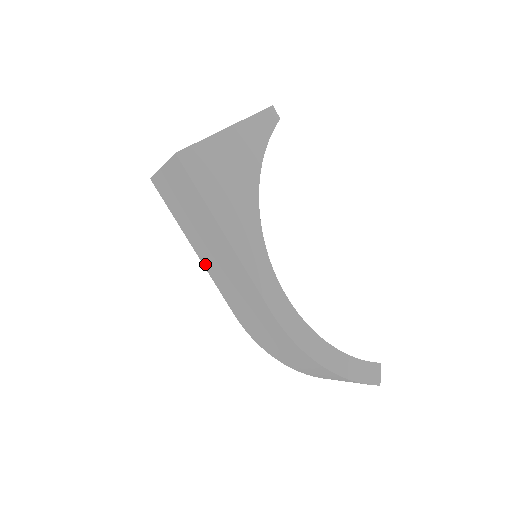
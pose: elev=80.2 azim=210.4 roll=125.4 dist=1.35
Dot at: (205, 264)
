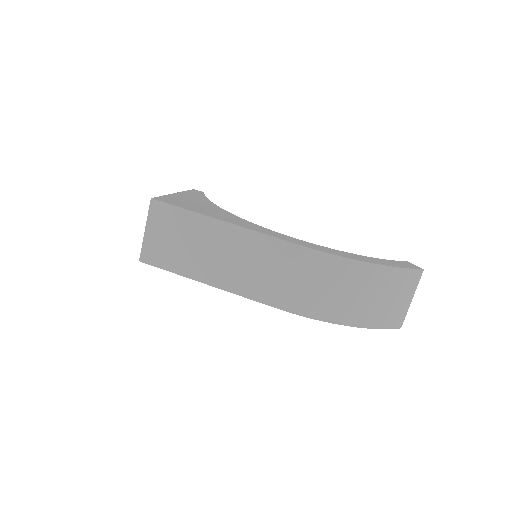
Dot at: (224, 286)
